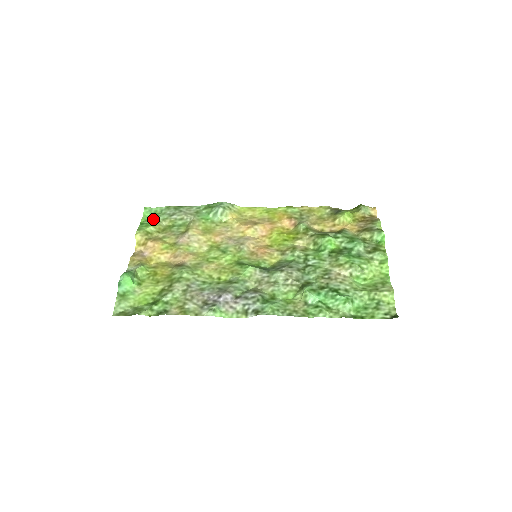
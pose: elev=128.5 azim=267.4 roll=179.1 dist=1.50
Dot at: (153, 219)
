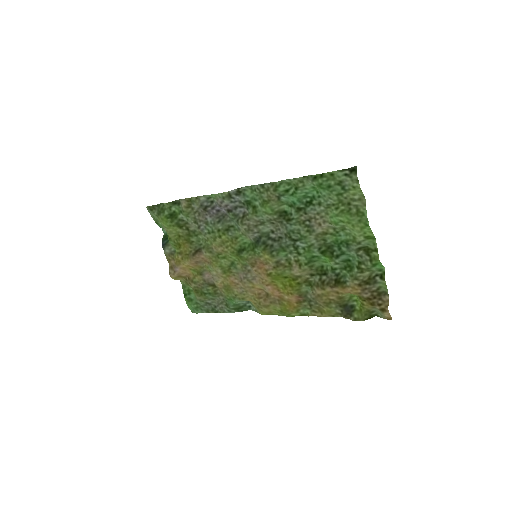
Dot at: (194, 299)
